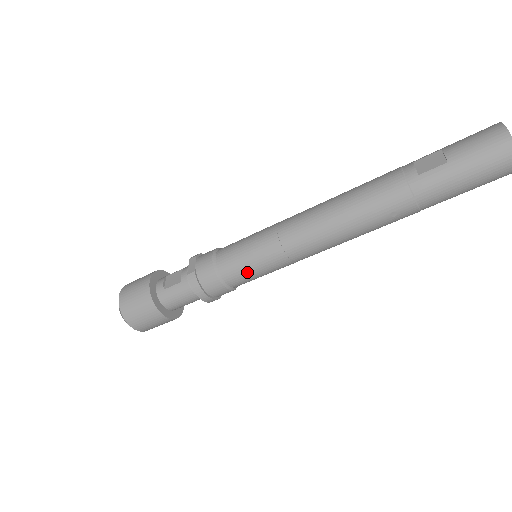
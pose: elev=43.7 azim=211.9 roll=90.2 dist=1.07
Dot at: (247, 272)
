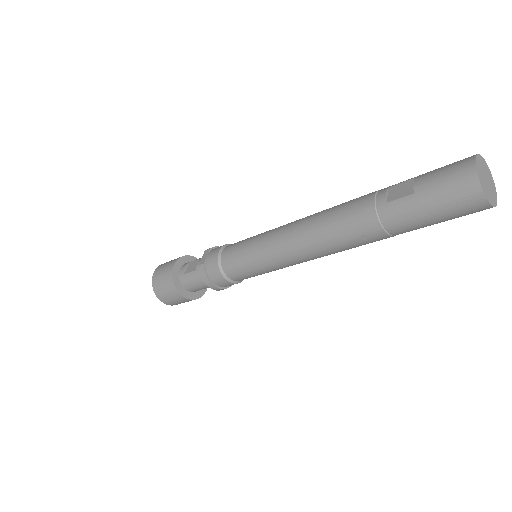
Dot at: (243, 271)
